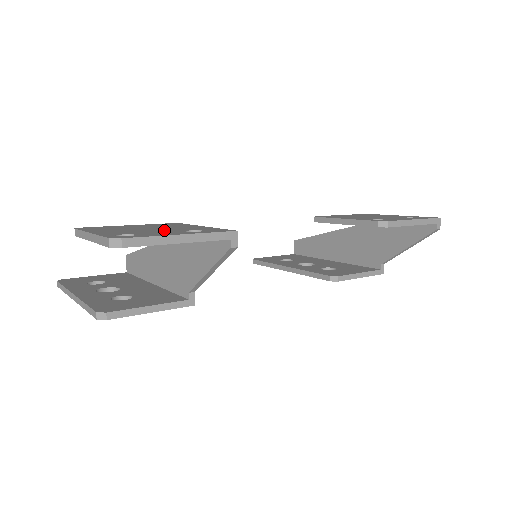
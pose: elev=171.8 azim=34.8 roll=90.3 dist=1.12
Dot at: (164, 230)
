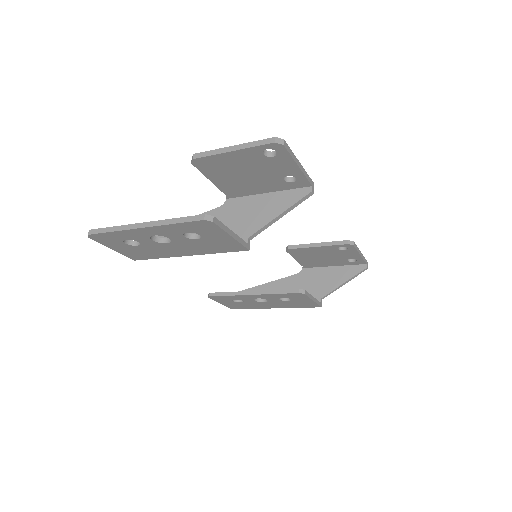
Dot at: occluded
